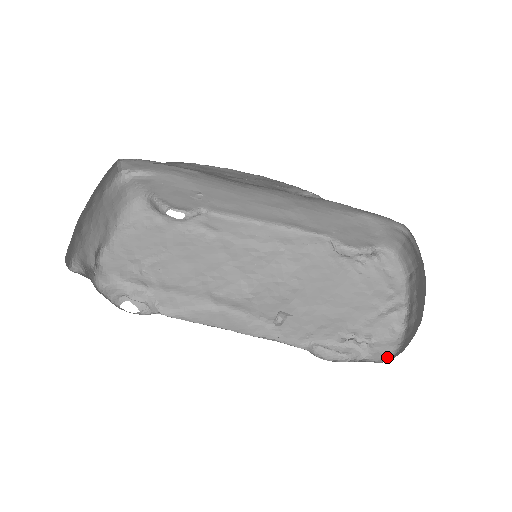
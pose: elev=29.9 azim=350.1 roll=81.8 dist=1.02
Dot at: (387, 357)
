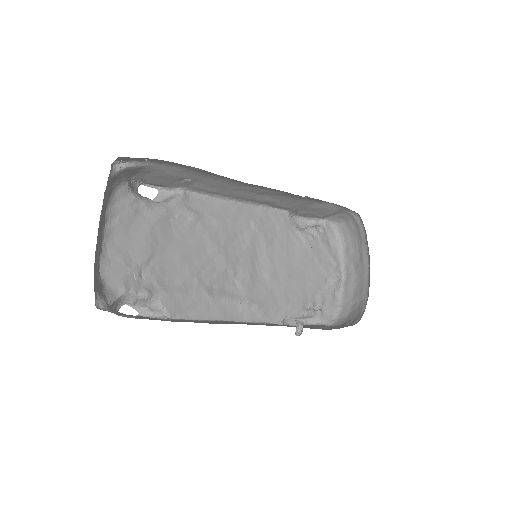
Dot at: (333, 319)
